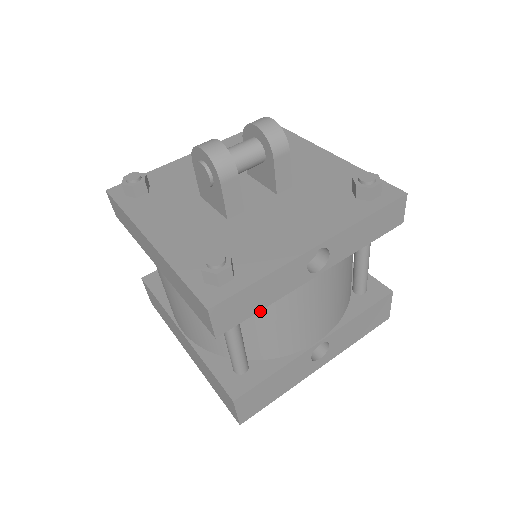
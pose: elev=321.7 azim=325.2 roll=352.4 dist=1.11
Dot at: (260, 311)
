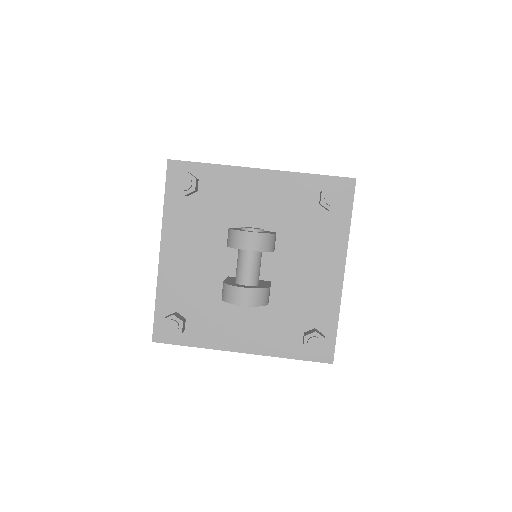
Dot at: occluded
